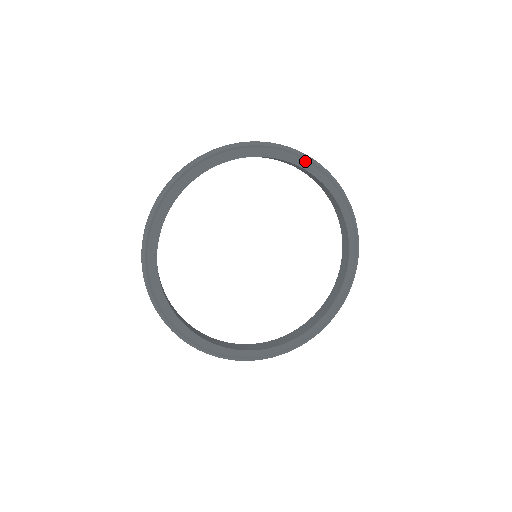
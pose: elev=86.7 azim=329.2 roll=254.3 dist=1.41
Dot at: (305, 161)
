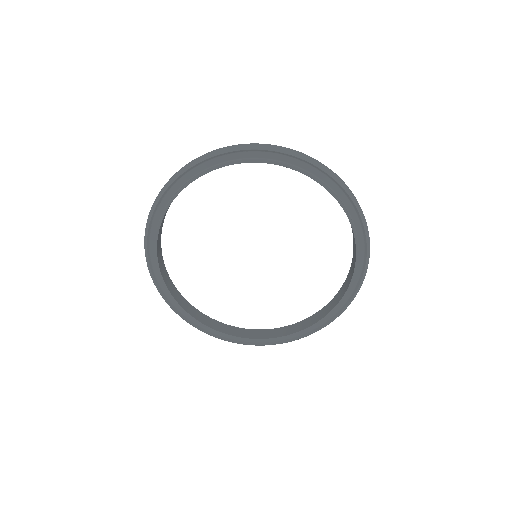
Dot at: (327, 177)
